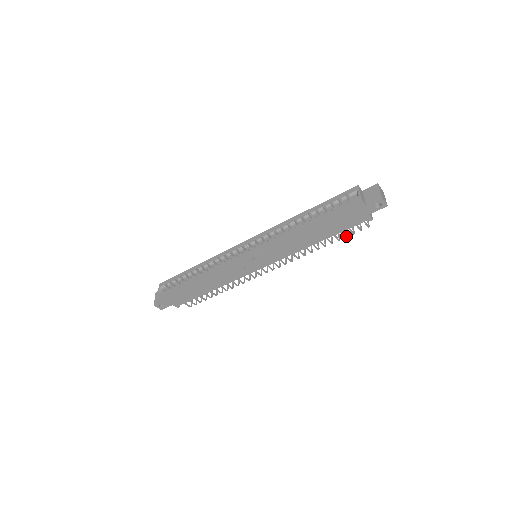
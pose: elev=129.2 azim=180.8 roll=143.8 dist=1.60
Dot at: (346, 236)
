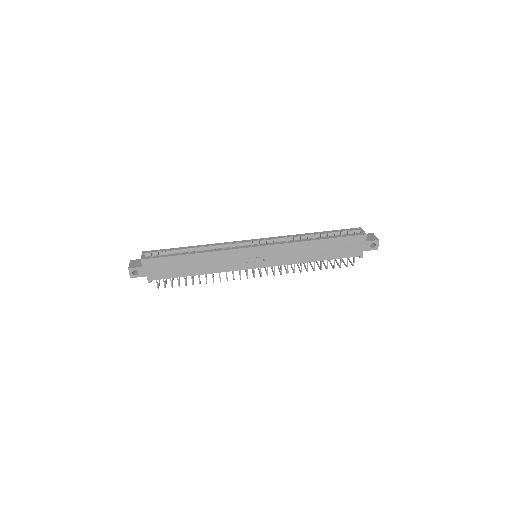
Dot at: (334, 267)
